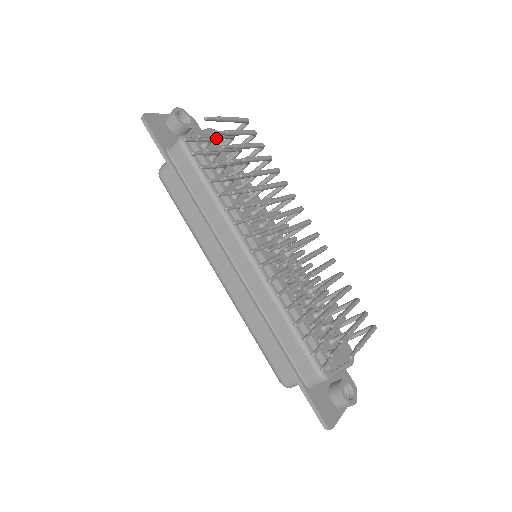
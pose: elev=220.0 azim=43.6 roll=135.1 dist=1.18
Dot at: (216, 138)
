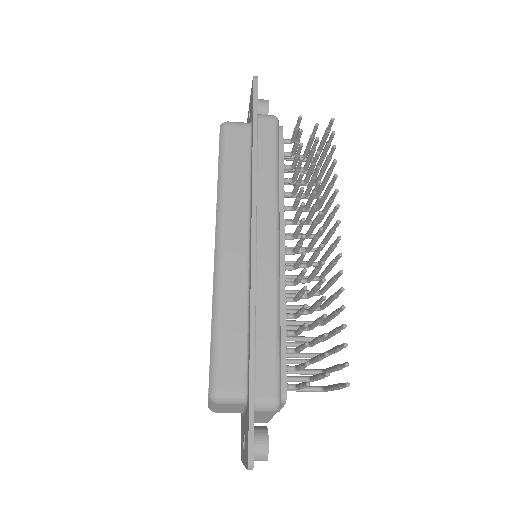
Dot at: (311, 141)
